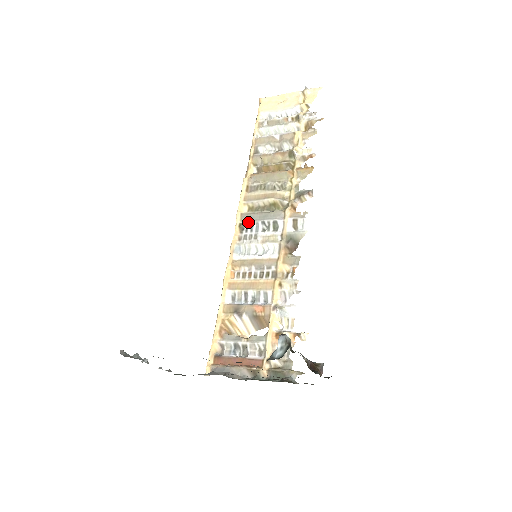
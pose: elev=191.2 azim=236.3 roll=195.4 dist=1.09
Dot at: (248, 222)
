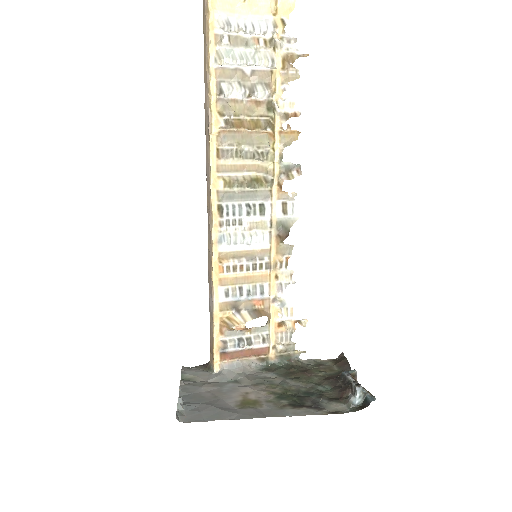
Dot at: (228, 203)
